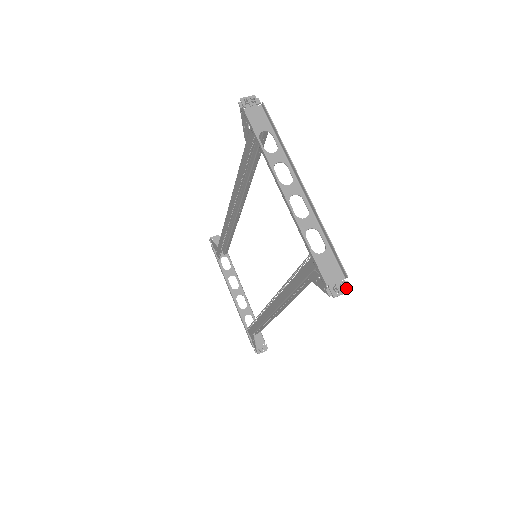
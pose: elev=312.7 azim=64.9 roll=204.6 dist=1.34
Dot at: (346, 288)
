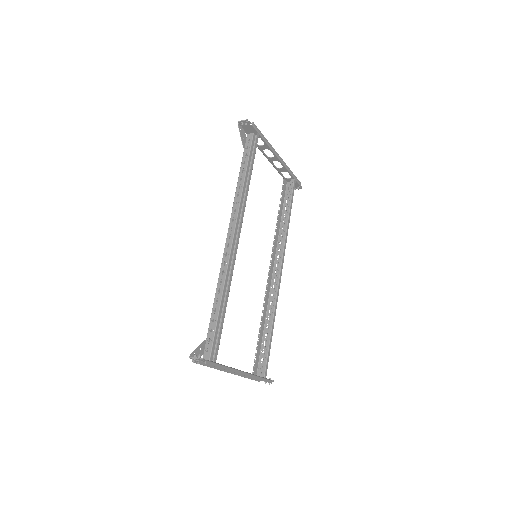
Dot at: (247, 121)
